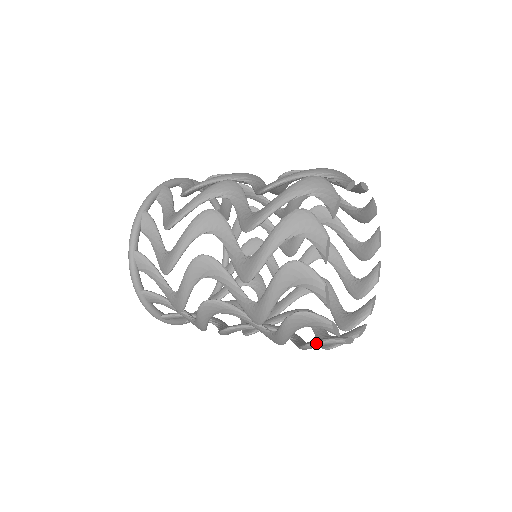
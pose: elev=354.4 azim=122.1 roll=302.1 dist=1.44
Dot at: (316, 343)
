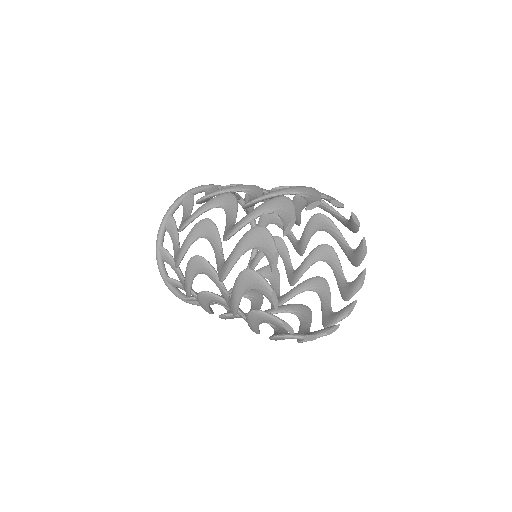
Dot at: occluded
